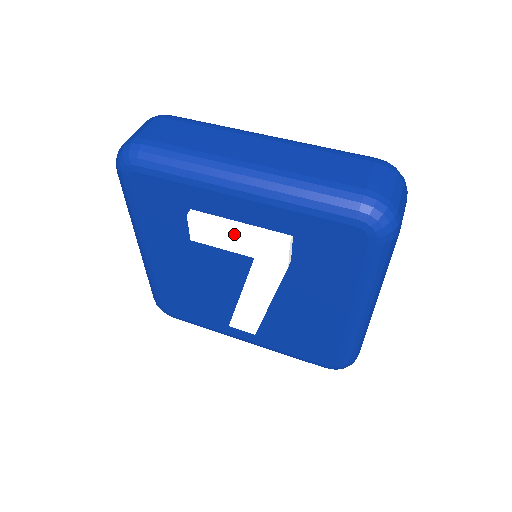
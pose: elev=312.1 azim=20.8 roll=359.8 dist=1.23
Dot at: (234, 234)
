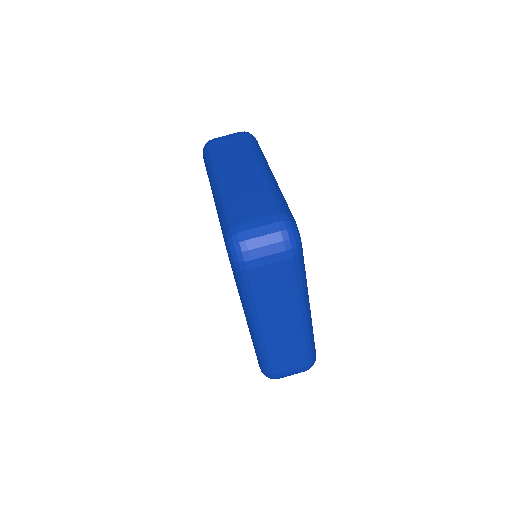
Dot at: occluded
